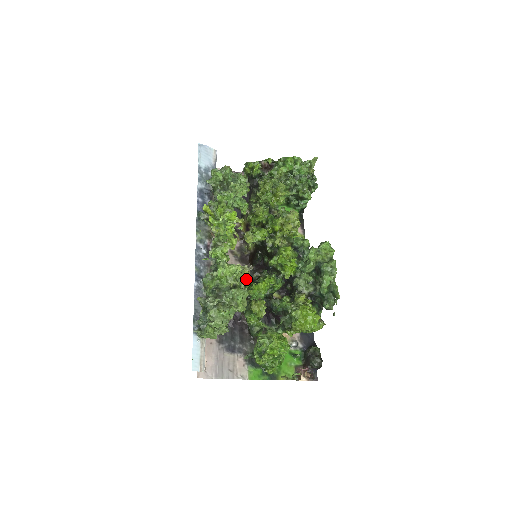
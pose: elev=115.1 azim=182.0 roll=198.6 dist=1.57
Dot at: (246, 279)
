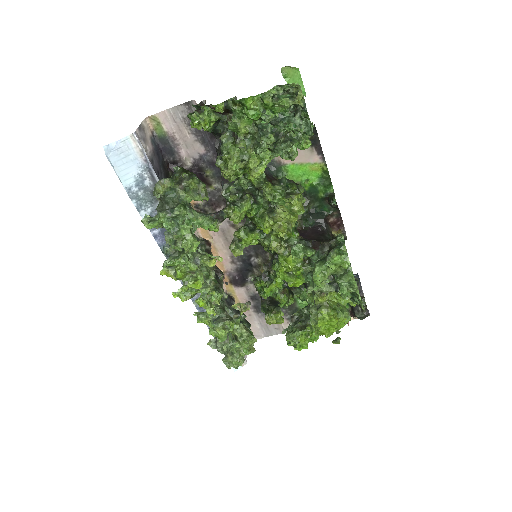
Dot at: (261, 250)
